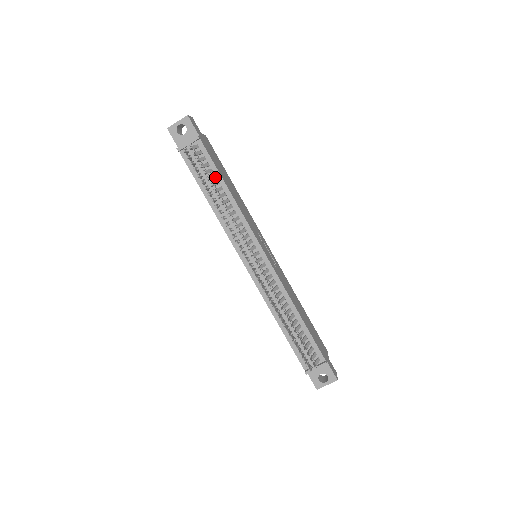
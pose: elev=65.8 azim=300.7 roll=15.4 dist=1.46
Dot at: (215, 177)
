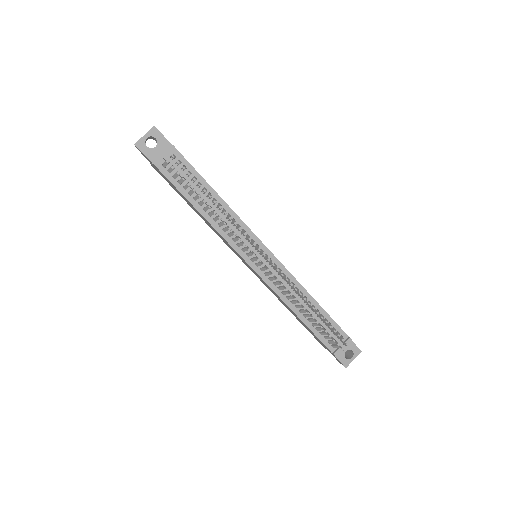
Dot at: (201, 184)
